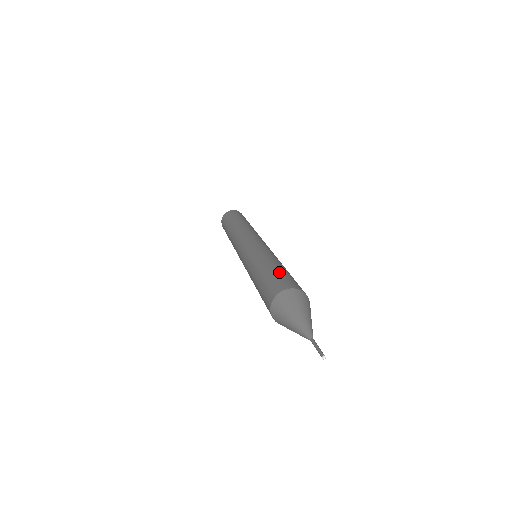
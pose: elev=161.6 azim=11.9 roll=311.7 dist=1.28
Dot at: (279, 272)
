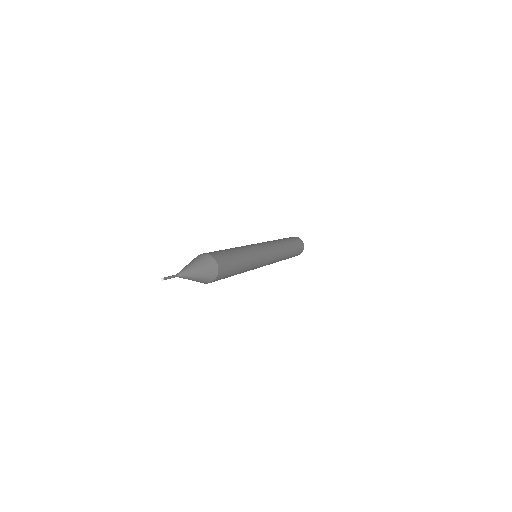
Dot at: (227, 252)
